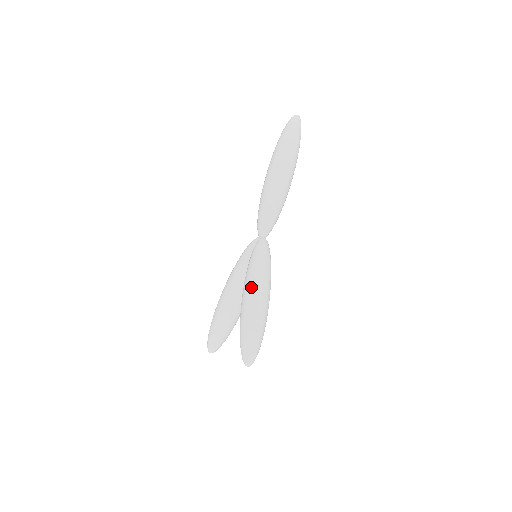
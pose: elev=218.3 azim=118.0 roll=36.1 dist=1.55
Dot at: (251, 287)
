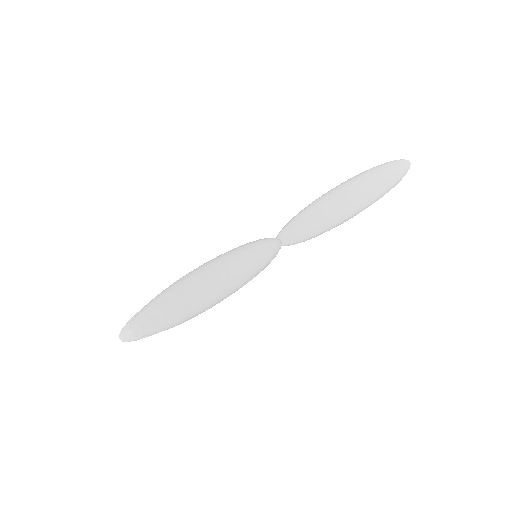
Dot at: (219, 259)
